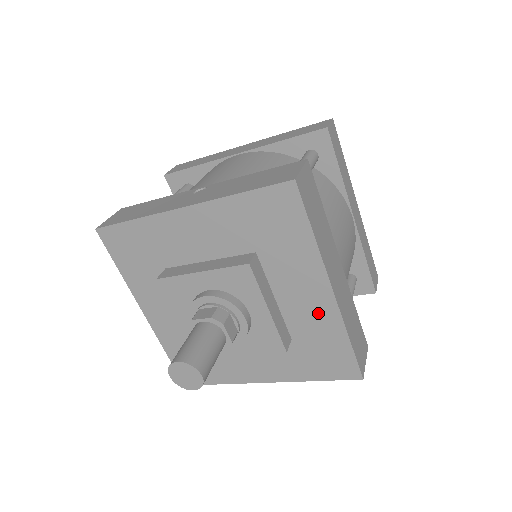
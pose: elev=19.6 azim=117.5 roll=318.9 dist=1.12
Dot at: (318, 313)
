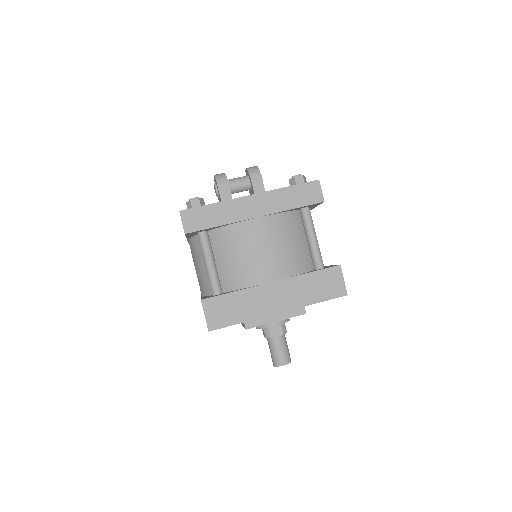
Dot at: occluded
